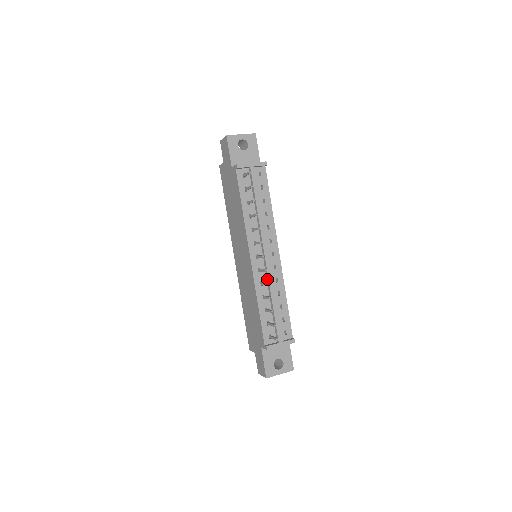
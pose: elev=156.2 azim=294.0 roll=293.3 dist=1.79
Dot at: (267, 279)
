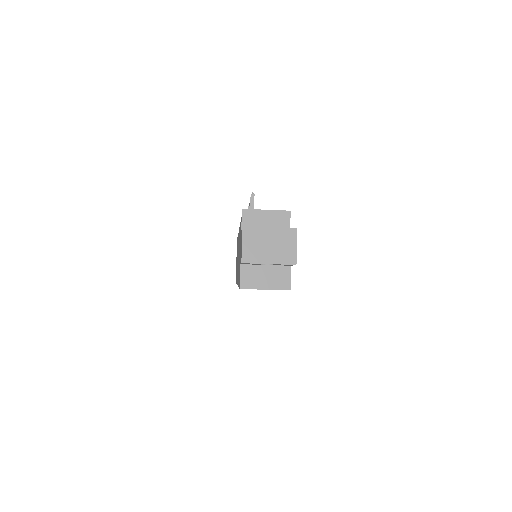
Dot at: occluded
